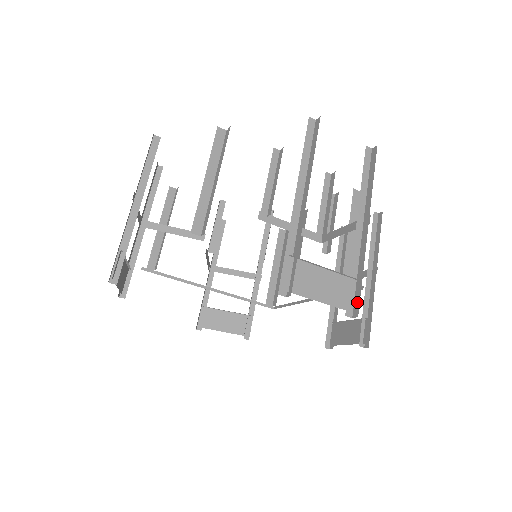
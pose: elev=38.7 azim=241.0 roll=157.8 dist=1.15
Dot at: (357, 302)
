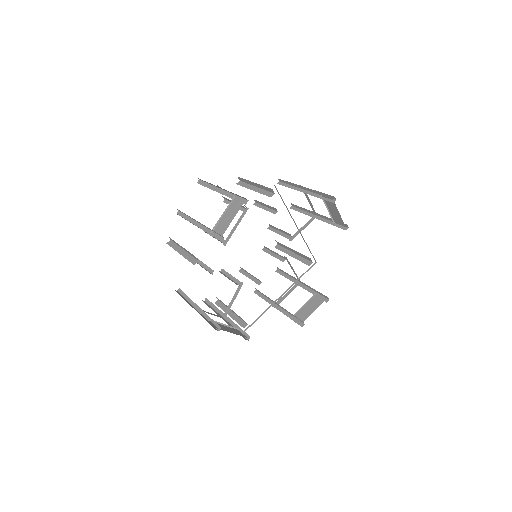
Dot at: (342, 227)
